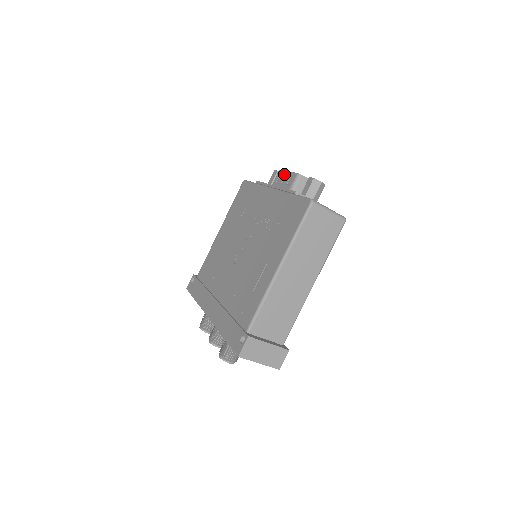
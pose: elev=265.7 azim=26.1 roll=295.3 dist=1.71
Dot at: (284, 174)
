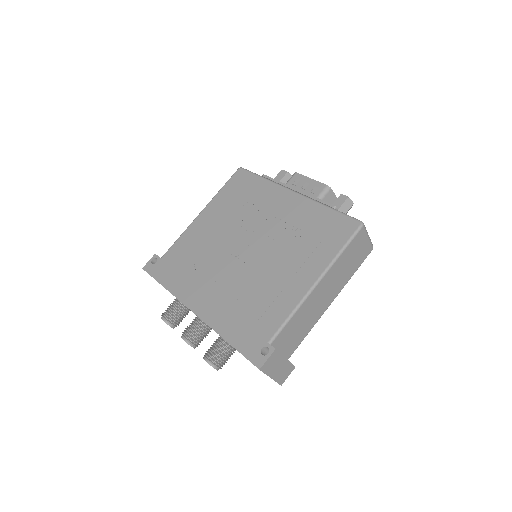
Dot at: (305, 180)
